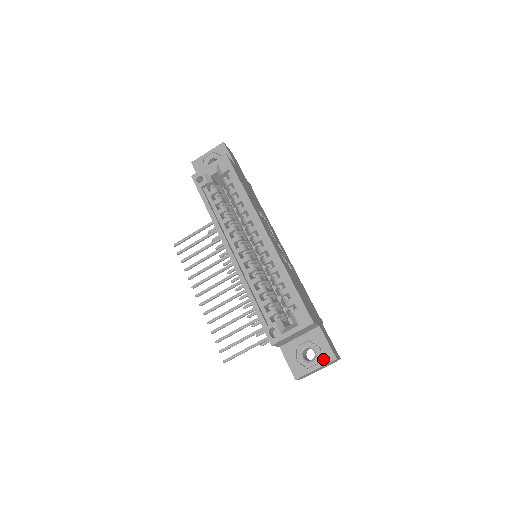
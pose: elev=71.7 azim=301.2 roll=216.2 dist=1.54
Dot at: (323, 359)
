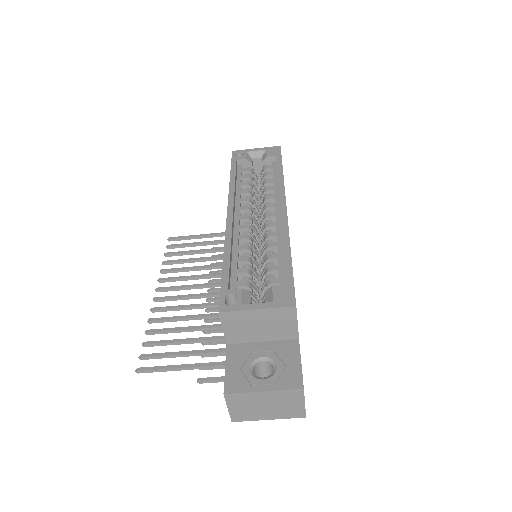
Dot at: (282, 381)
